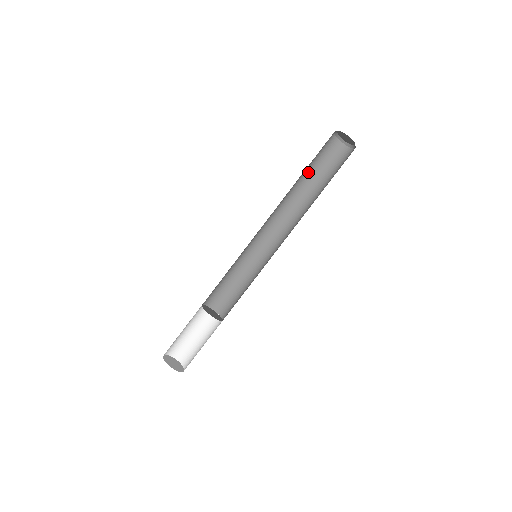
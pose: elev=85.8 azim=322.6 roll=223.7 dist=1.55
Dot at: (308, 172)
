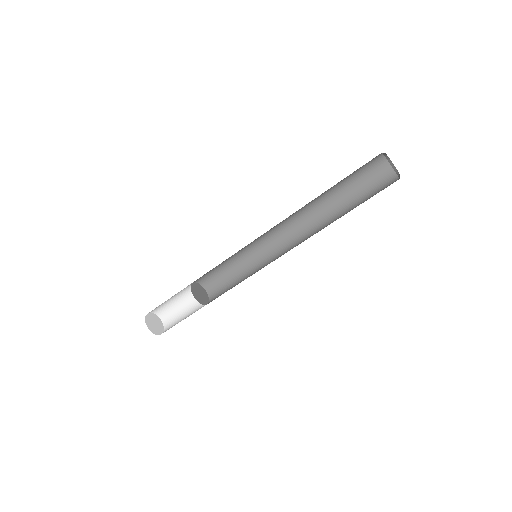
Dot at: (342, 190)
